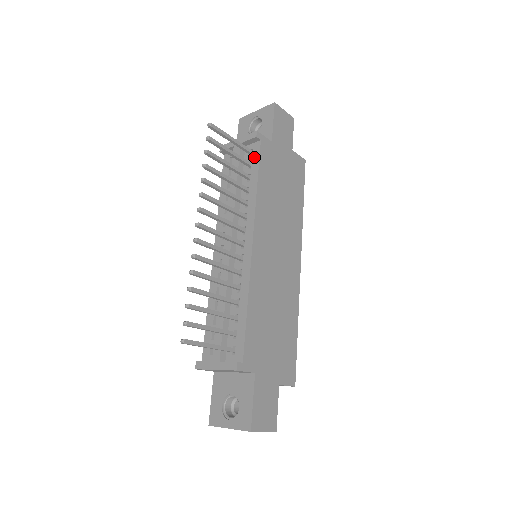
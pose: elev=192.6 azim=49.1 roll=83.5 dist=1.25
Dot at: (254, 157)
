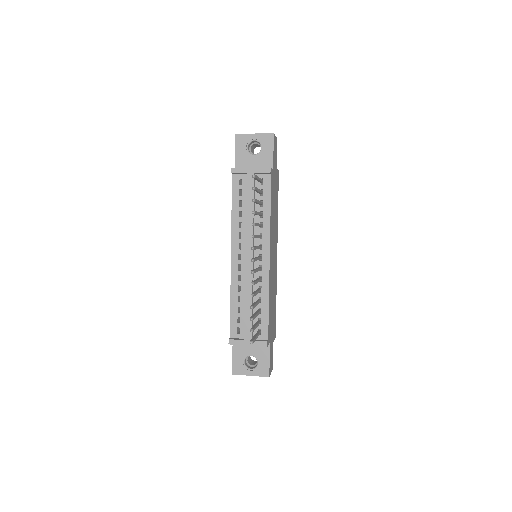
Dot at: (266, 187)
